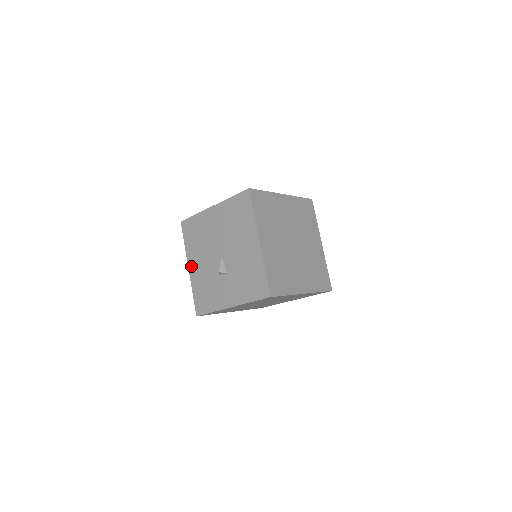
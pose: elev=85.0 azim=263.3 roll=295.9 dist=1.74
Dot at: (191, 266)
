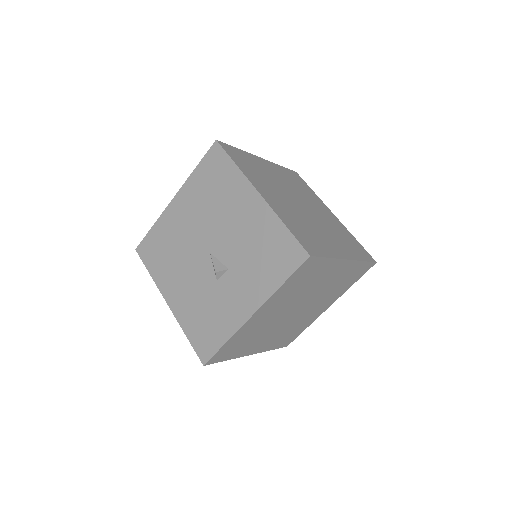
Dot at: (170, 298)
